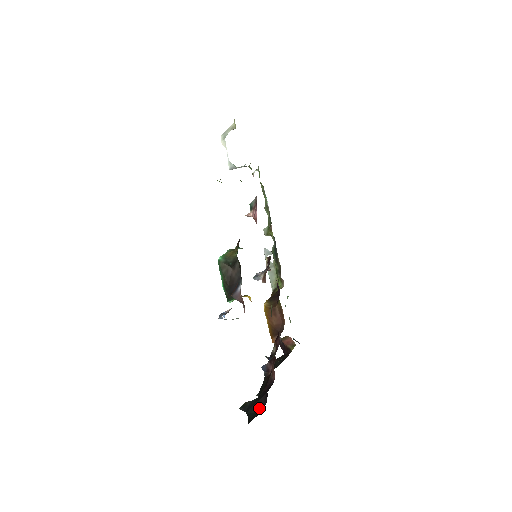
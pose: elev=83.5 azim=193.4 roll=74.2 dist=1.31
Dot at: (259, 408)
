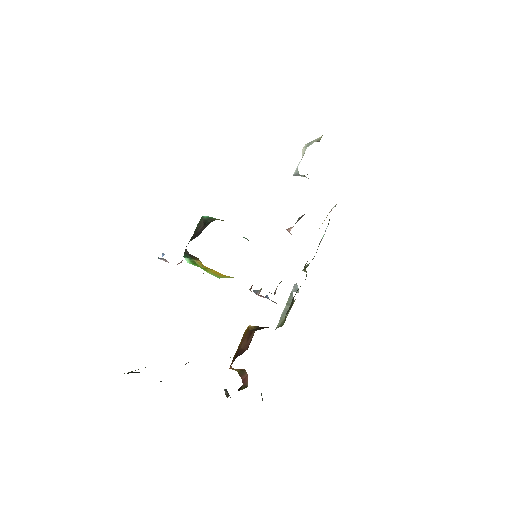
Dot at: occluded
